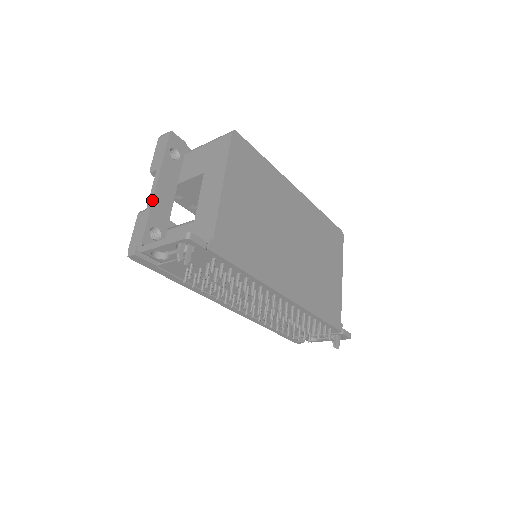
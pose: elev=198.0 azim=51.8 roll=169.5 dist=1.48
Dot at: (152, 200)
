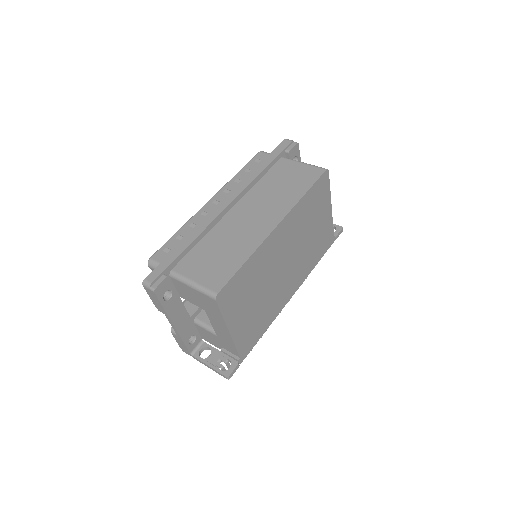
Dot at: (178, 334)
